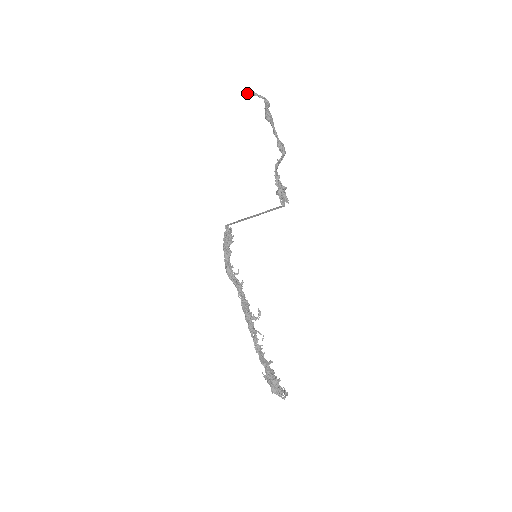
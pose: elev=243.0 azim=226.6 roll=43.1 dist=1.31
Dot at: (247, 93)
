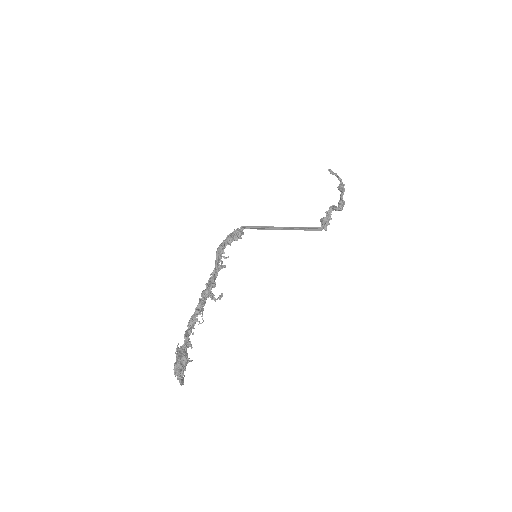
Dot at: (331, 170)
